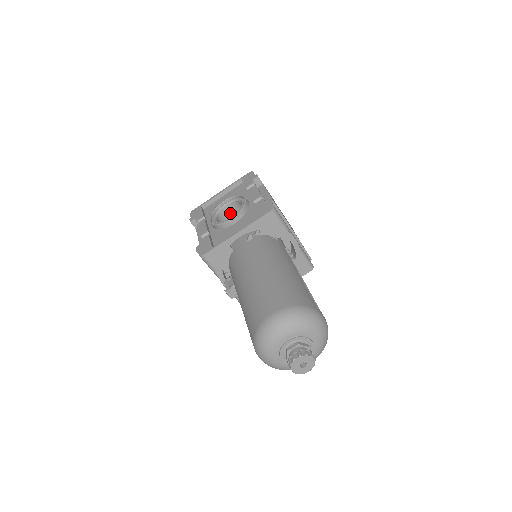
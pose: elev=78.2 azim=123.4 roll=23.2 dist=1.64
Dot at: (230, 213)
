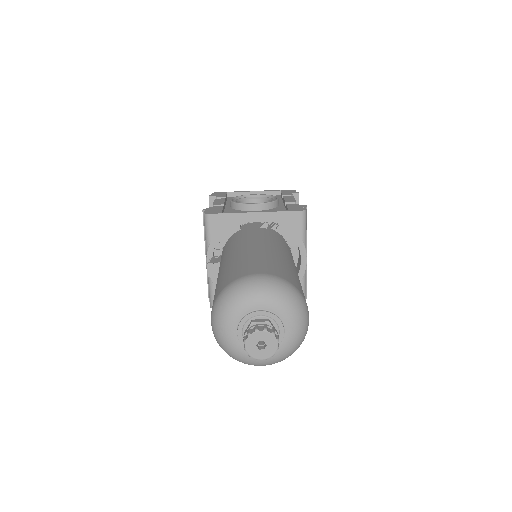
Dot at: occluded
